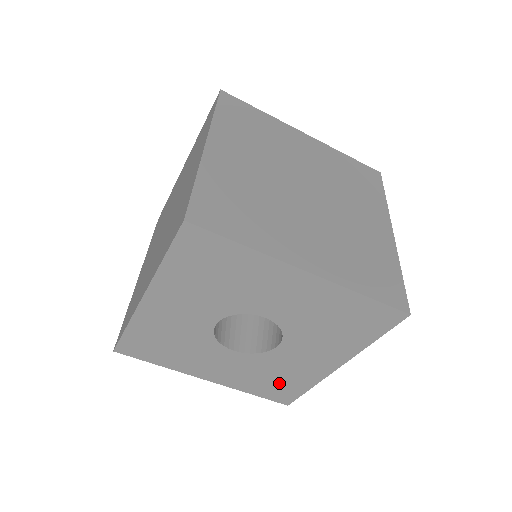
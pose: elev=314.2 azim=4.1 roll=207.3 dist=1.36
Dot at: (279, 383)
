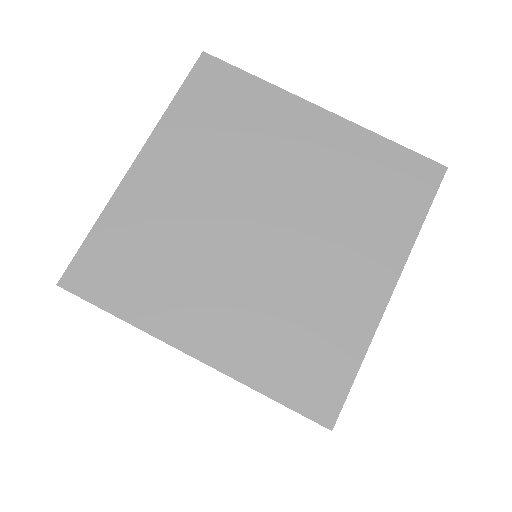
Dot at: occluded
